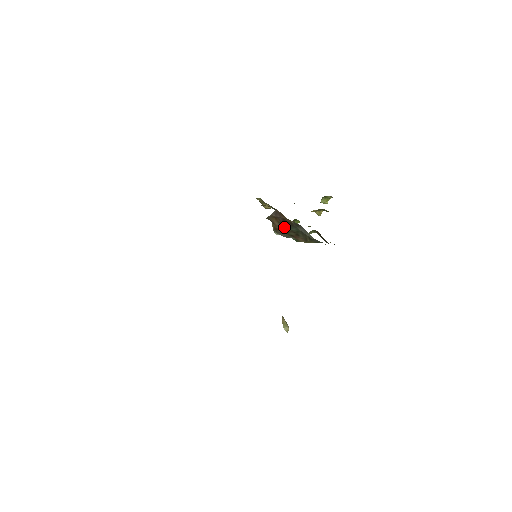
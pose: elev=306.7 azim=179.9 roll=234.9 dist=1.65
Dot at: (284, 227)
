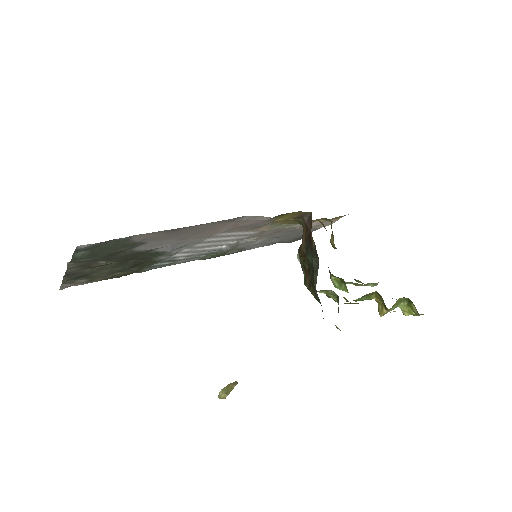
Dot at: (306, 249)
